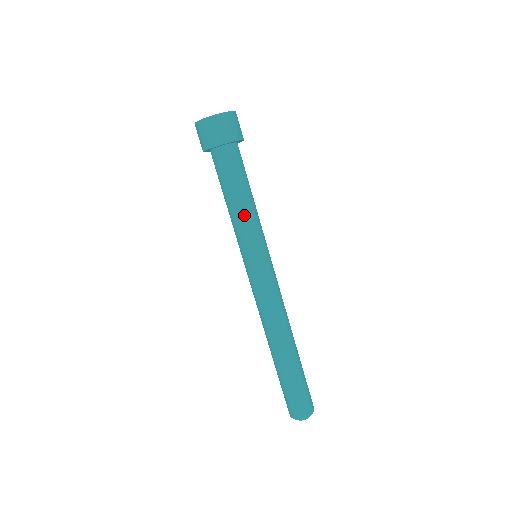
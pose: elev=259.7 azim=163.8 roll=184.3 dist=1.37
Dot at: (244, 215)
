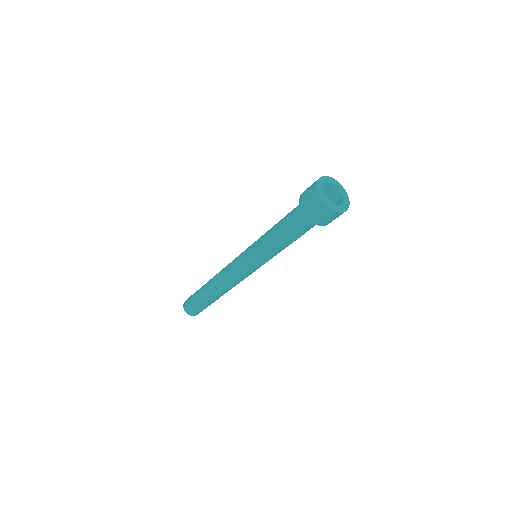
Dot at: (281, 250)
